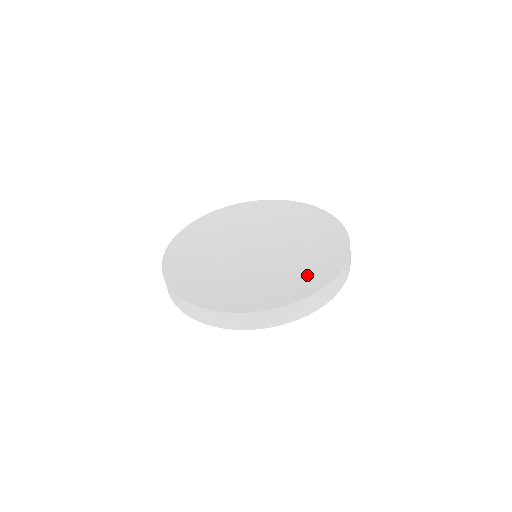
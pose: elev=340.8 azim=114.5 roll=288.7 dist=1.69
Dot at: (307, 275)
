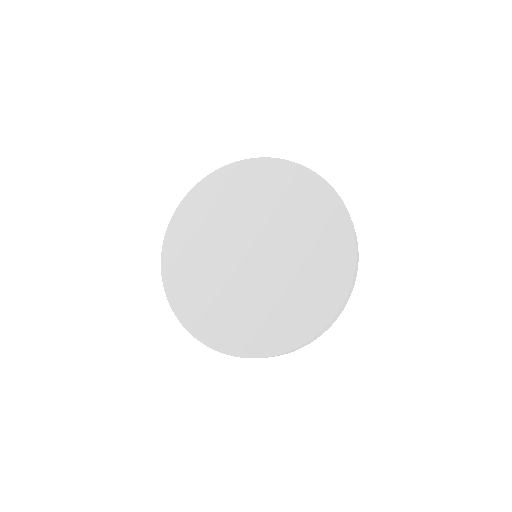
Dot at: (304, 309)
